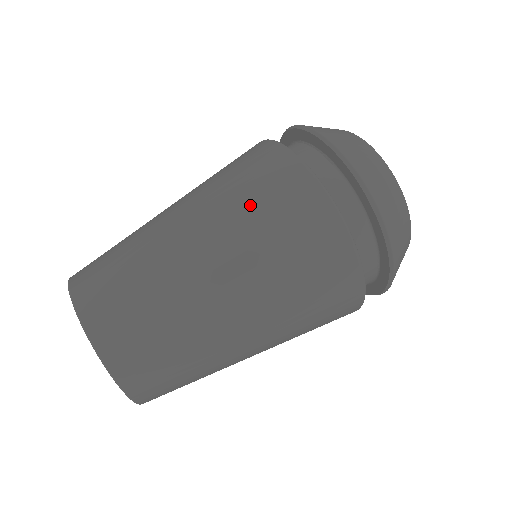
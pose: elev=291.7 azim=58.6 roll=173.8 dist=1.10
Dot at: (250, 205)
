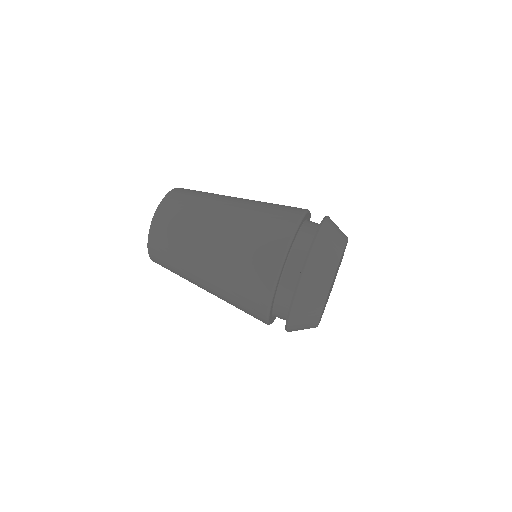
Dot at: (257, 222)
